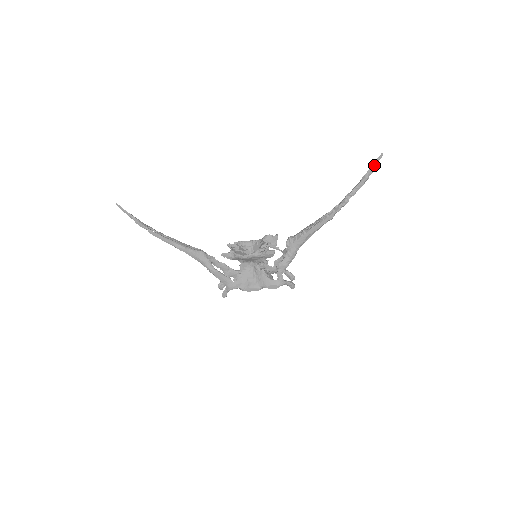
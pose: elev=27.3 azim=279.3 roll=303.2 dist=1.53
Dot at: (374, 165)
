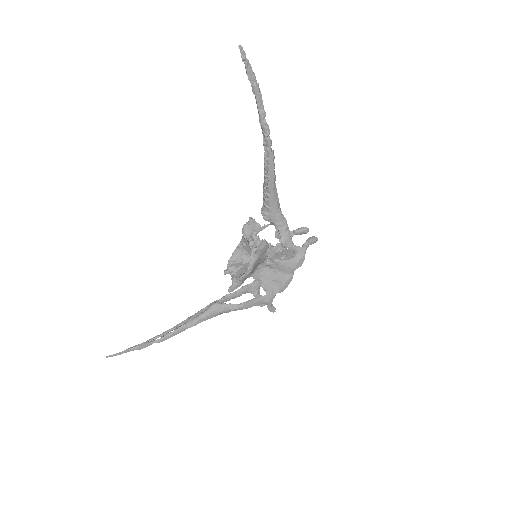
Dot at: (247, 66)
